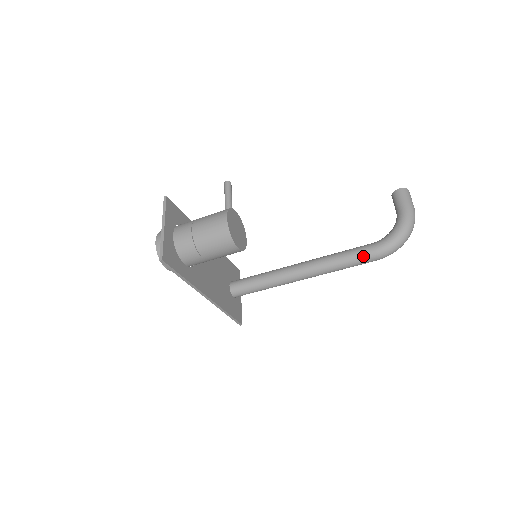
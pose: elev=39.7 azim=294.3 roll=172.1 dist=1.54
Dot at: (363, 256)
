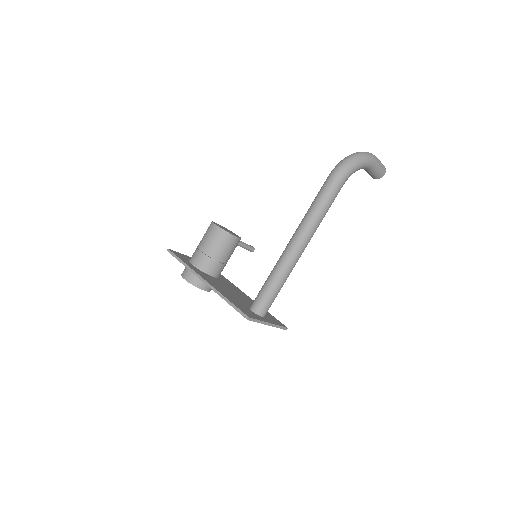
Dot at: (322, 186)
